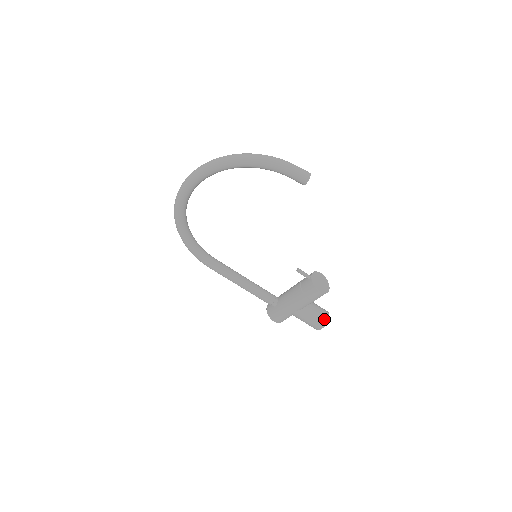
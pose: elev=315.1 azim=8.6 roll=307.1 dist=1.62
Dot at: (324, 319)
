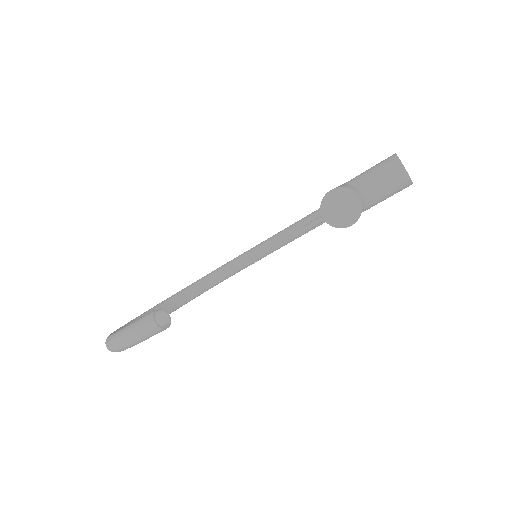
Dot at: (402, 182)
